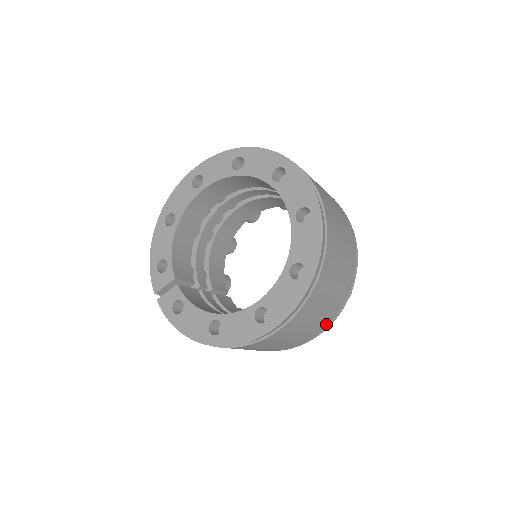
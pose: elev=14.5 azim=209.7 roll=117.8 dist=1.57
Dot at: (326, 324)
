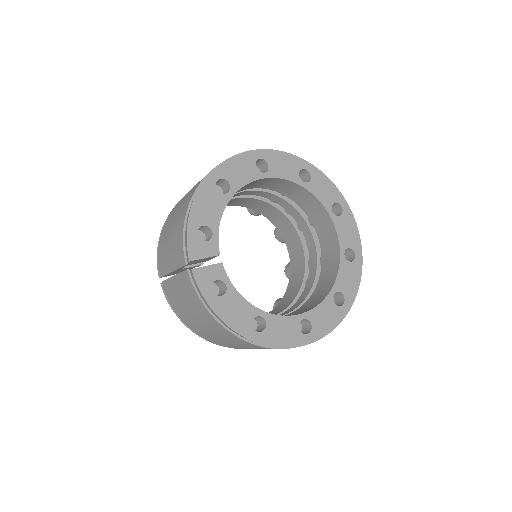
Dot at: occluded
